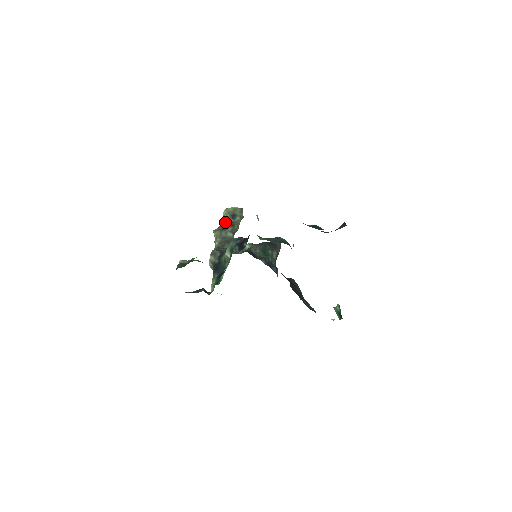
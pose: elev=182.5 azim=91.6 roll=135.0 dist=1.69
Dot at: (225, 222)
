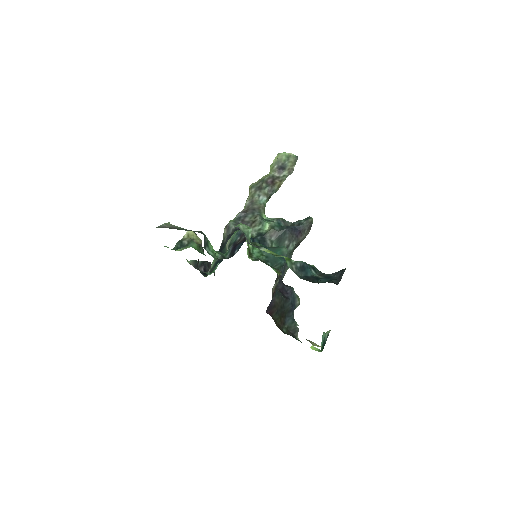
Dot at: (267, 177)
